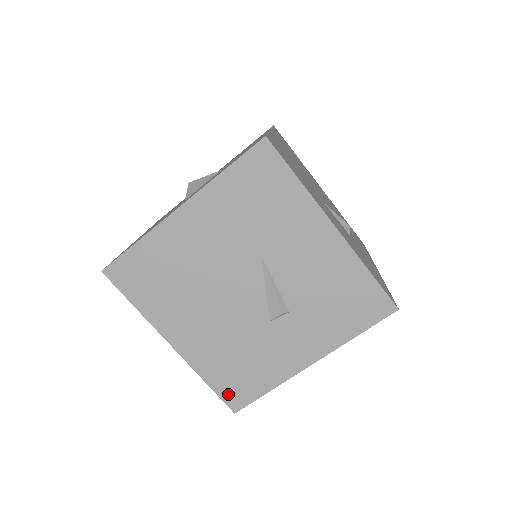
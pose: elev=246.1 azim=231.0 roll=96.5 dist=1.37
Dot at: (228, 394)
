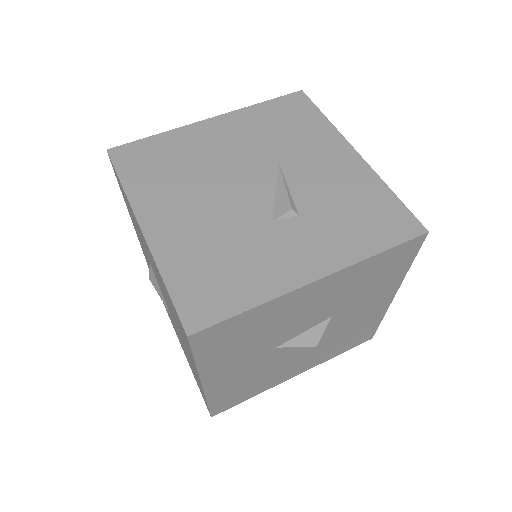
Dot at: (189, 304)
